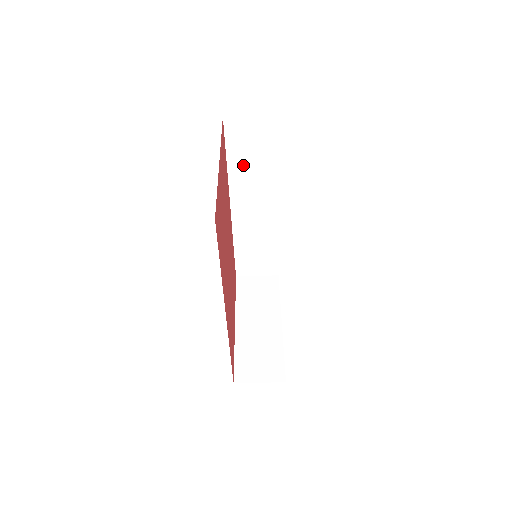
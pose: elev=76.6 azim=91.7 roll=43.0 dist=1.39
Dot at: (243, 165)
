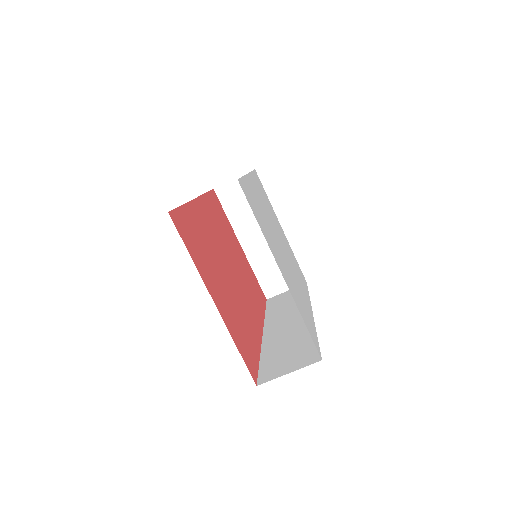
Dot at: occluded
